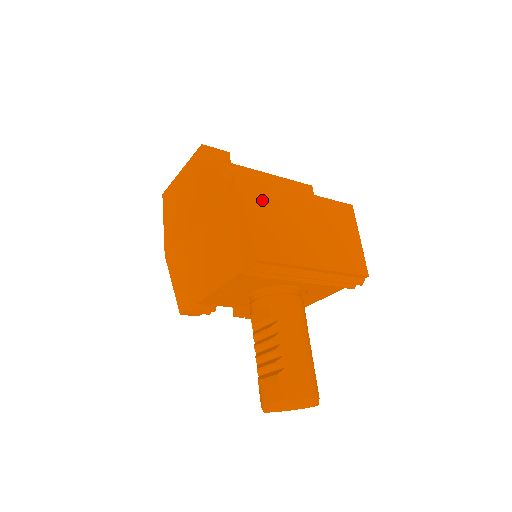
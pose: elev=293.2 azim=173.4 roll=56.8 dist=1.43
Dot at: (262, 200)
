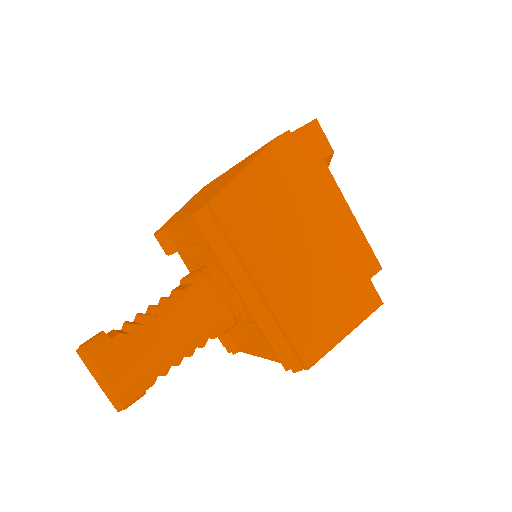
Dot at: (286, 177)
